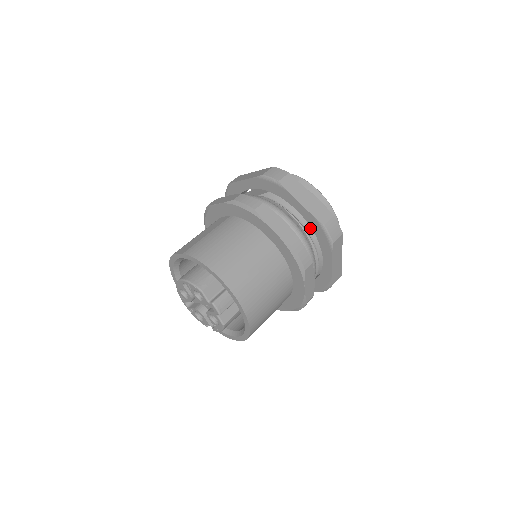
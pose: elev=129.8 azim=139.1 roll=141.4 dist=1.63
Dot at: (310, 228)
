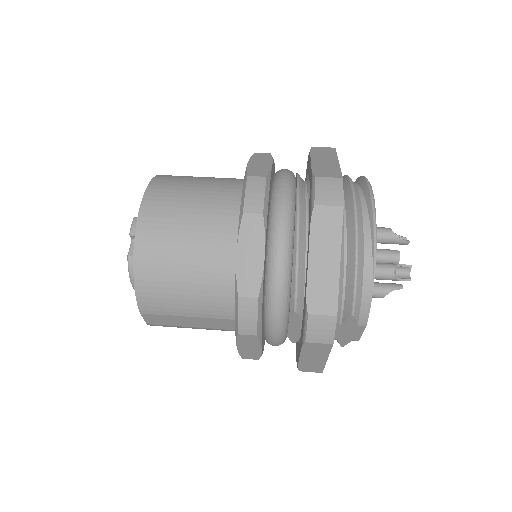
Dot at: occluded
